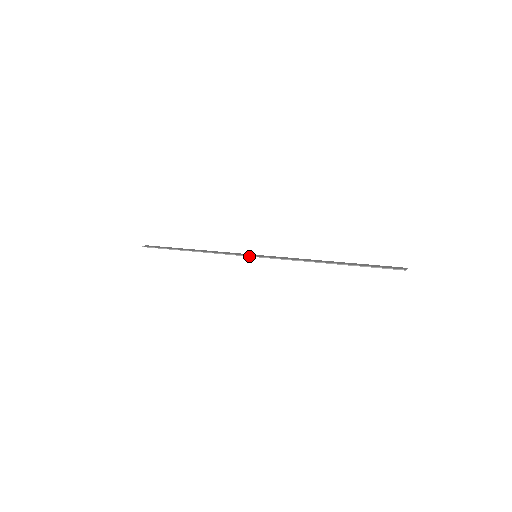
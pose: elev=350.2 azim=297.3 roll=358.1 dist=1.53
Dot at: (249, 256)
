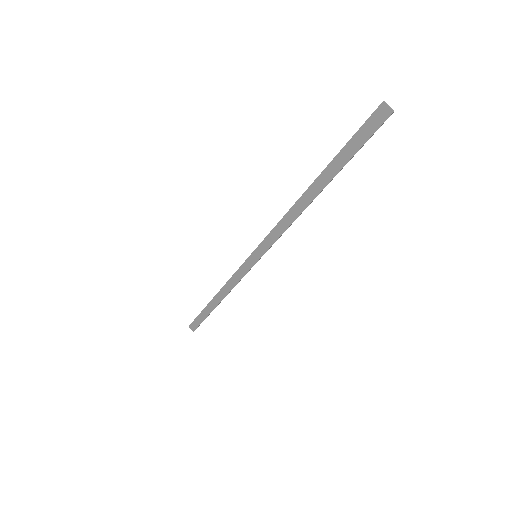
Dot at: (249, 256)
